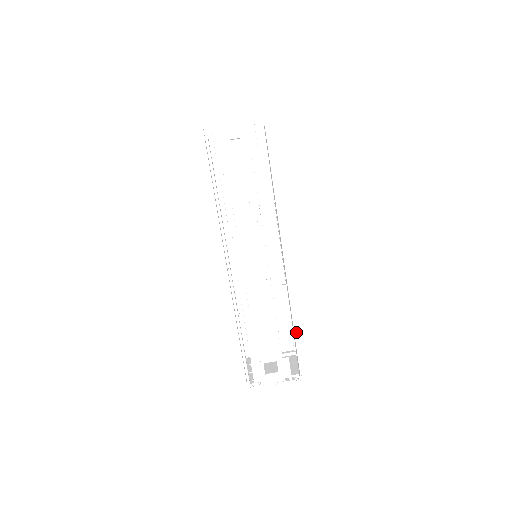
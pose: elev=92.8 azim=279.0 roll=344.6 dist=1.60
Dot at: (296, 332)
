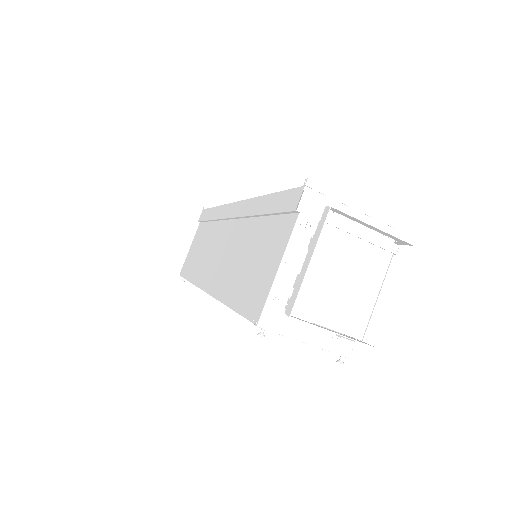
Dot at: occluded
